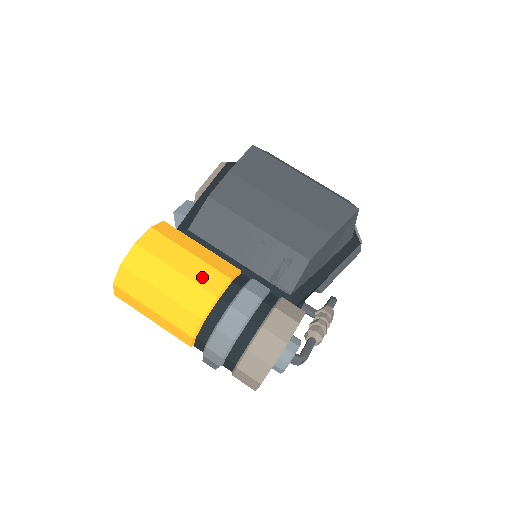
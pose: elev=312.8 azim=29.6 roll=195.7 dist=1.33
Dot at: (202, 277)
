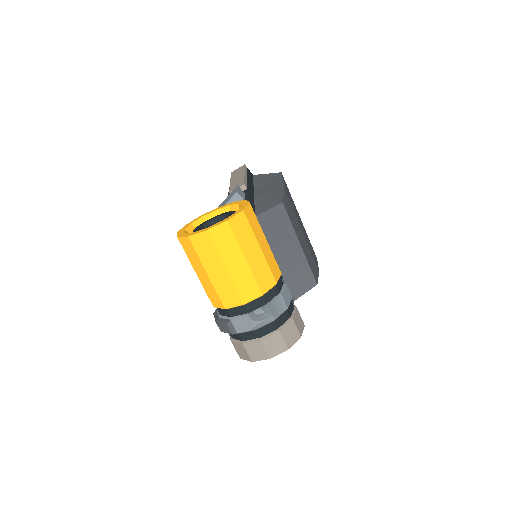
Dot at: (271, 263)
